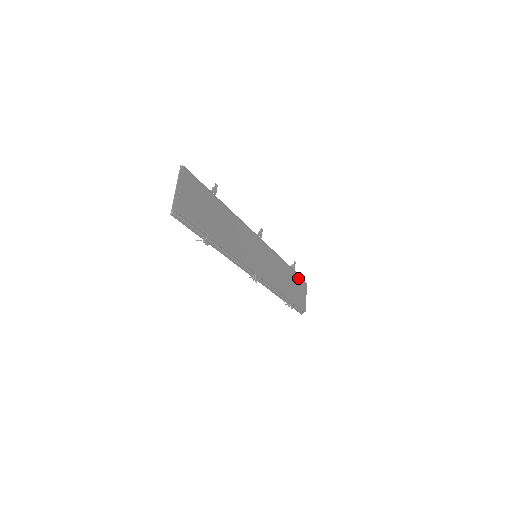
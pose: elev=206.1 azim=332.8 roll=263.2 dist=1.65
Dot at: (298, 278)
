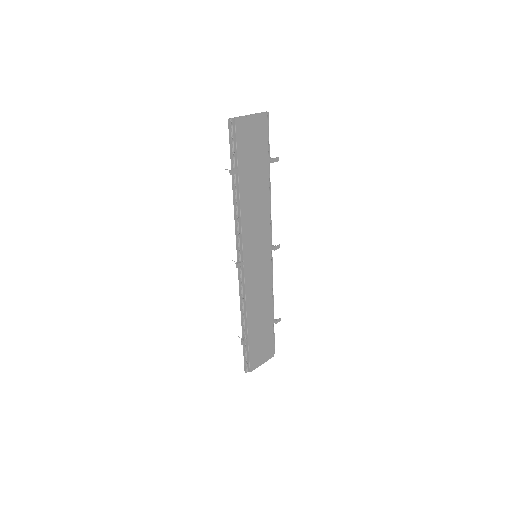
Dot at: (271, 337)
